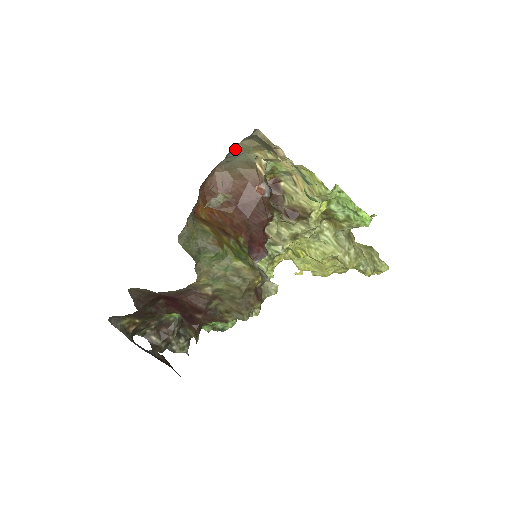
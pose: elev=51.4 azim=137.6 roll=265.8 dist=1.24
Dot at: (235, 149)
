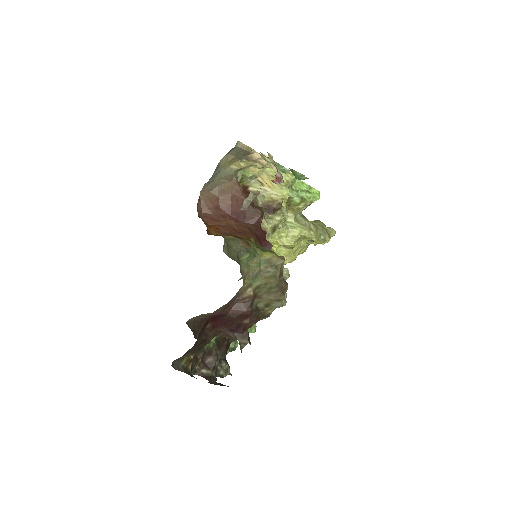
Dot at: (217, 167)
